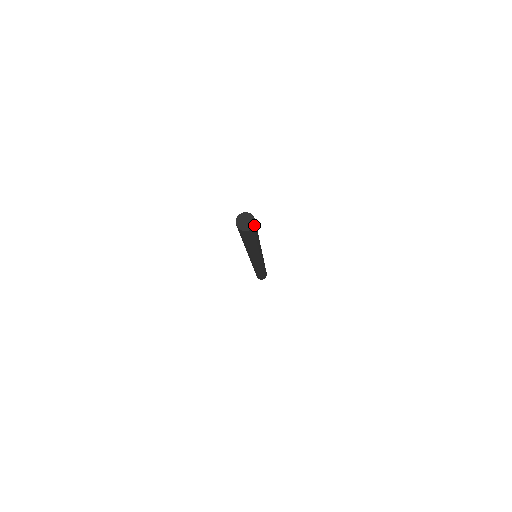
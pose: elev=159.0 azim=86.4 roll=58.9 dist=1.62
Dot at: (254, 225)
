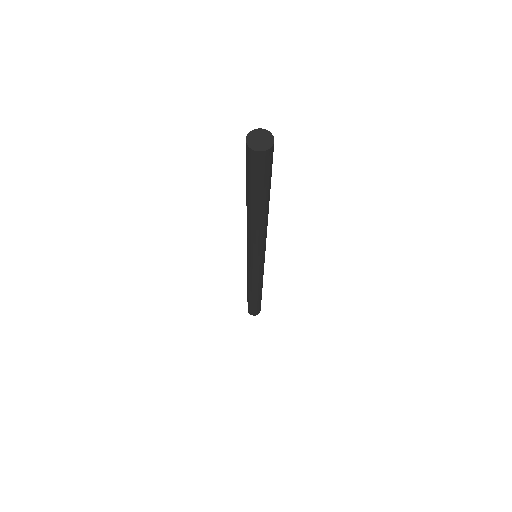
Dot at: (273, 144)
